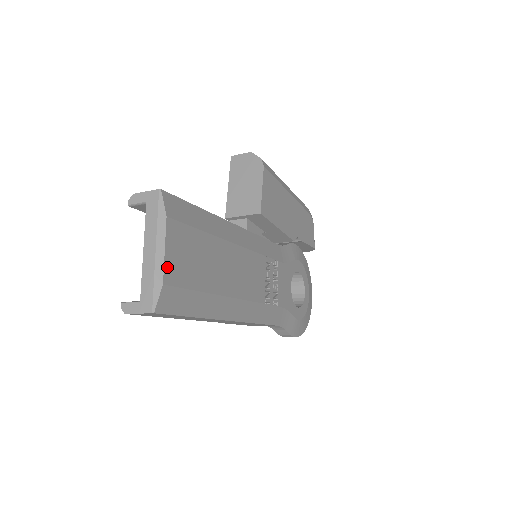
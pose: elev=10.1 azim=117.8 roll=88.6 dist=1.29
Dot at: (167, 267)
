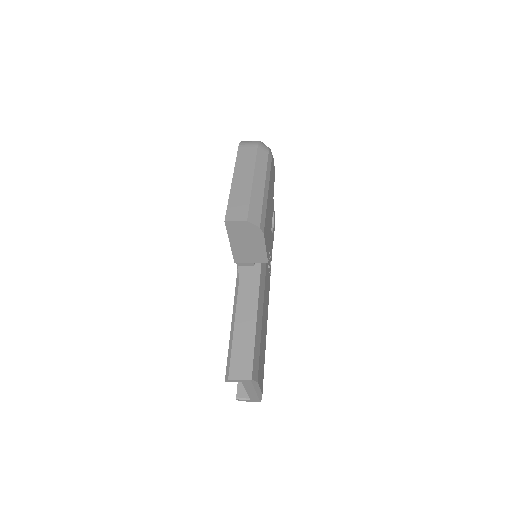
Dot at: (261, 388)
